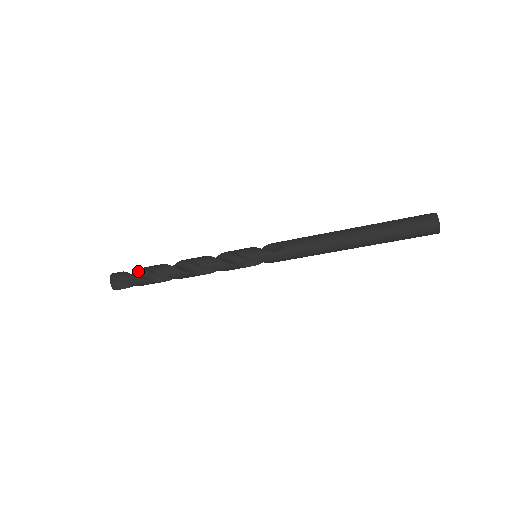
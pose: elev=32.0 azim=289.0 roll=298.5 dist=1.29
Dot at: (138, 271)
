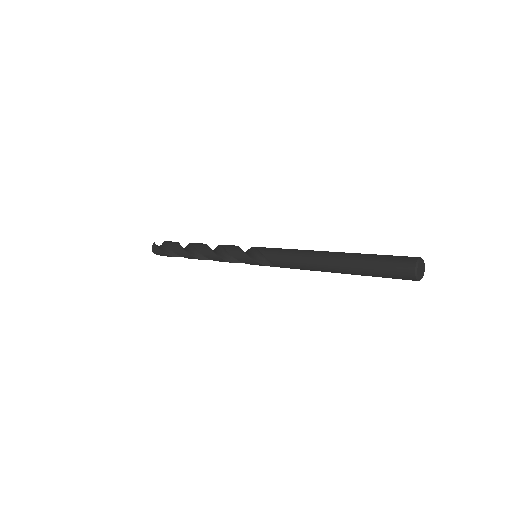
Dot at: (169, 246)
